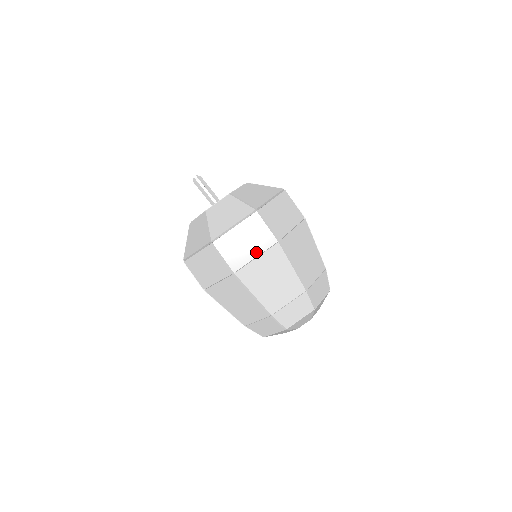
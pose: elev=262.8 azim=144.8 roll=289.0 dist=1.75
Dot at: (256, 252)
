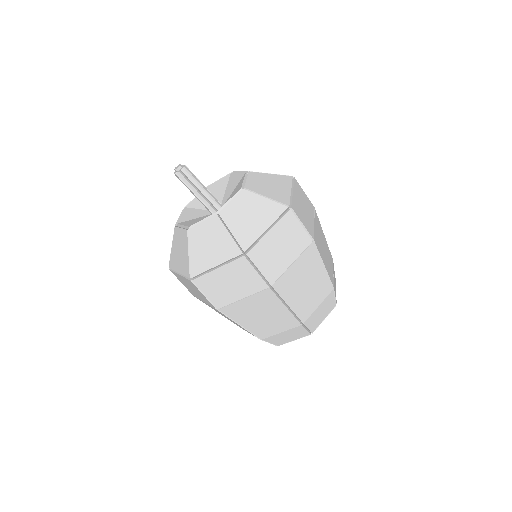
Dot at: (292, 257)
